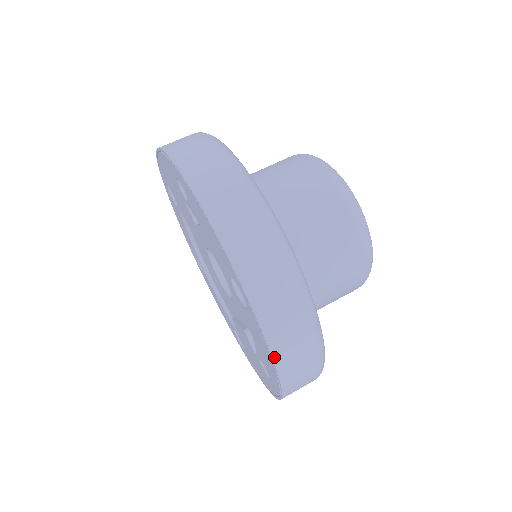
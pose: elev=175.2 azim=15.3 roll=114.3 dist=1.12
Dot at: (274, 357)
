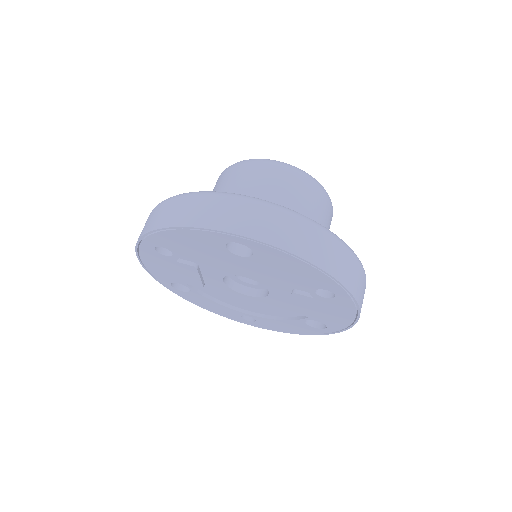
Dot at: (294, 253)
